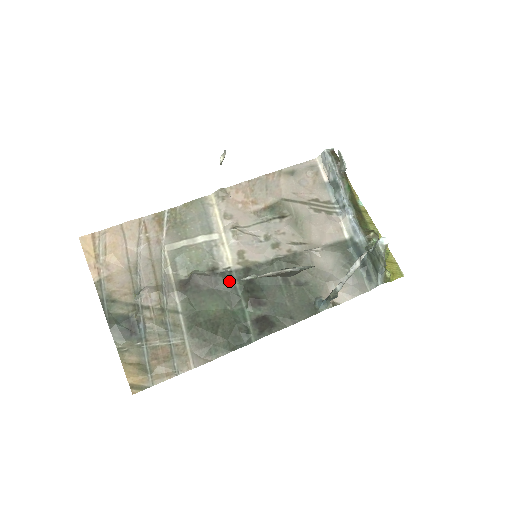
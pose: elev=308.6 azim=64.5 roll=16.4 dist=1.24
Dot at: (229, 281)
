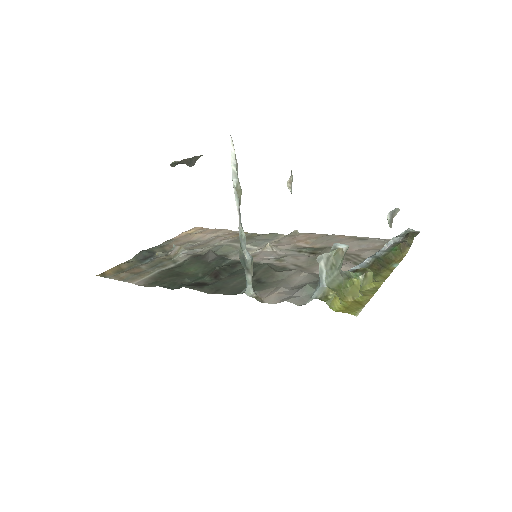
Dot at: (221, 261)
